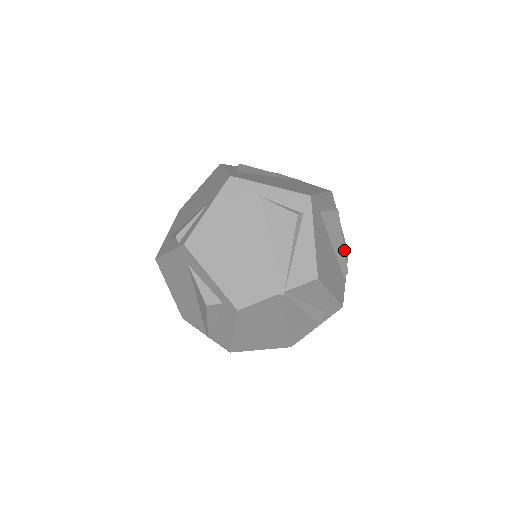
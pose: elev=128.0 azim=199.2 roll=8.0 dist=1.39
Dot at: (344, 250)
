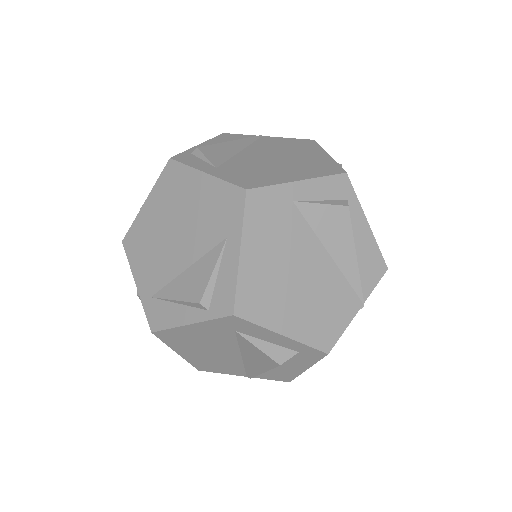
Dot at: occluded
